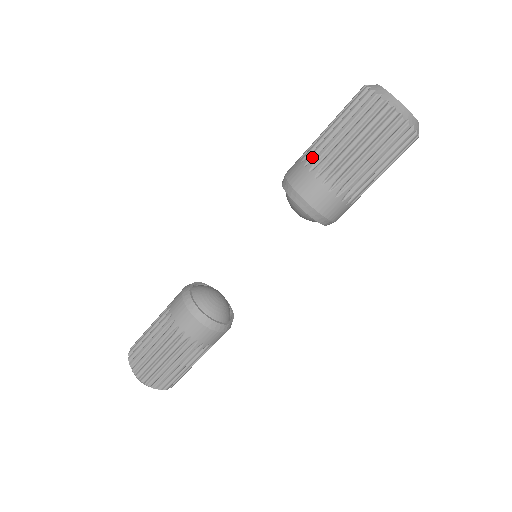
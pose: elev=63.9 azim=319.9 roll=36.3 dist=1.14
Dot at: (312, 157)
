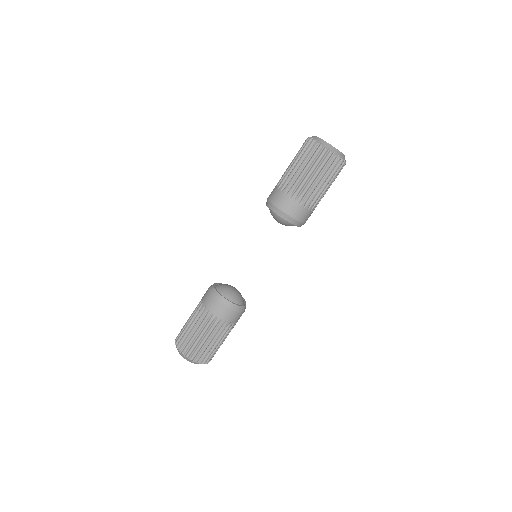
Dot at: occluded
